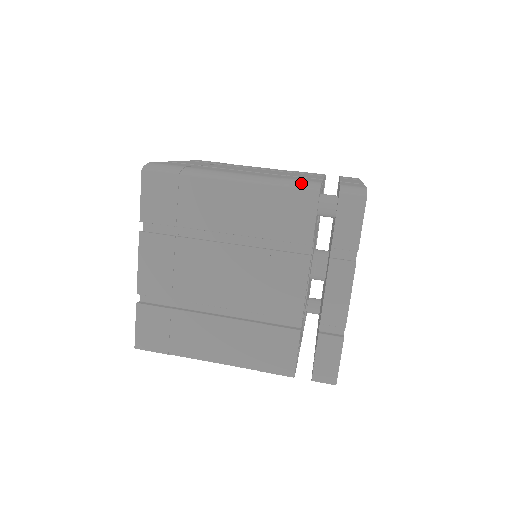
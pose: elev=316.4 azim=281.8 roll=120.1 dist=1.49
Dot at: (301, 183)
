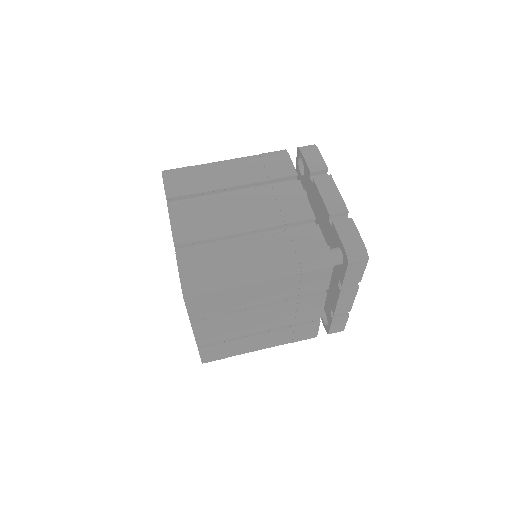
Dot at: (317, 262)
